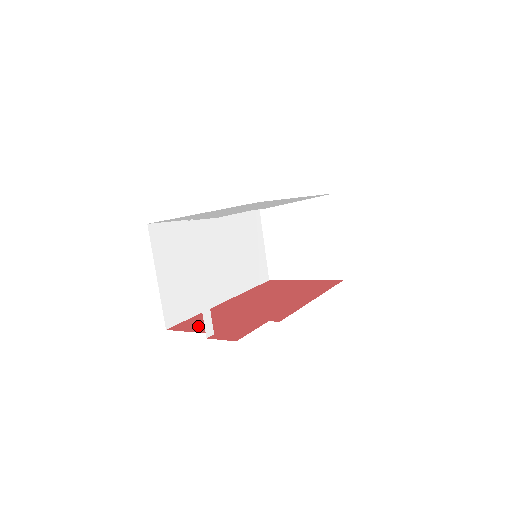
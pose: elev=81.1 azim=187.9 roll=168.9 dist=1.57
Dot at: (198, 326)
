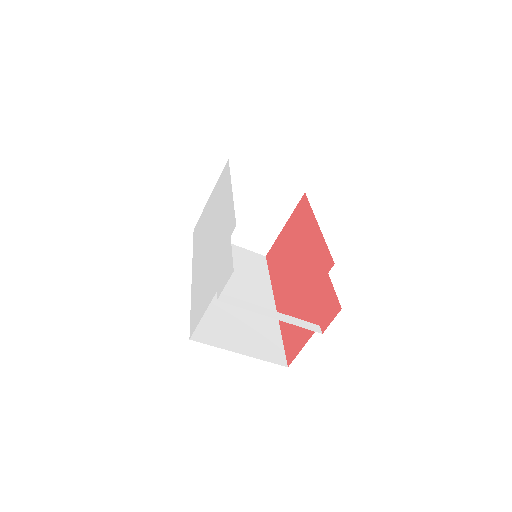
Dot at: (299, 337)
